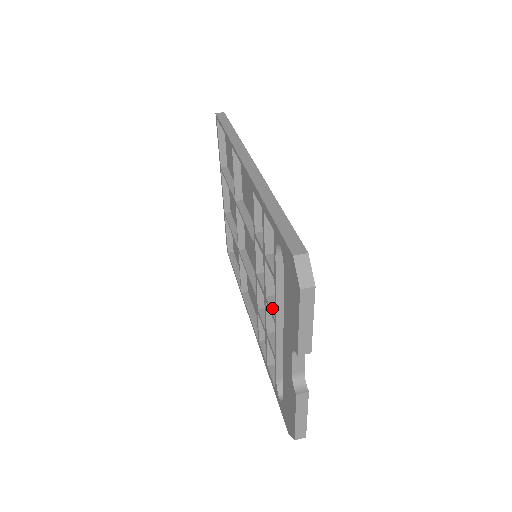
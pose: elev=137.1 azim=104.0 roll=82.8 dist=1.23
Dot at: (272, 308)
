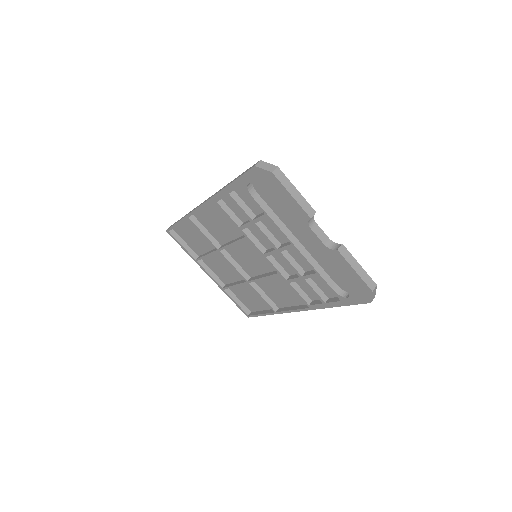
Dot at: (285, 245)
